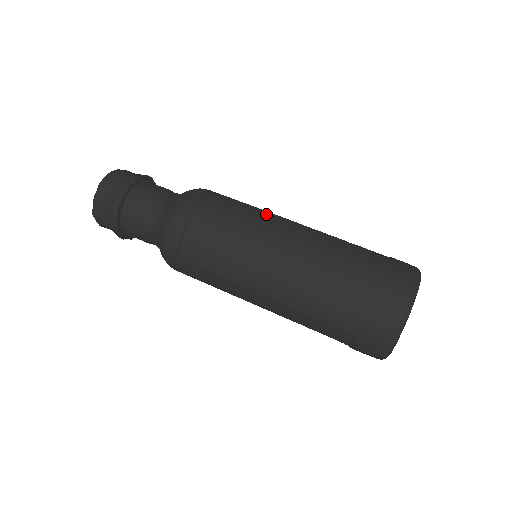
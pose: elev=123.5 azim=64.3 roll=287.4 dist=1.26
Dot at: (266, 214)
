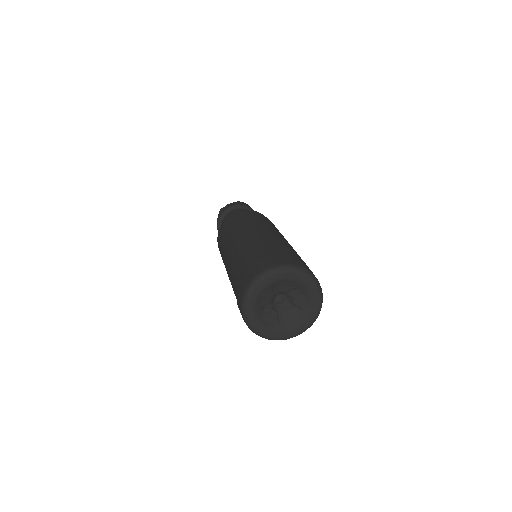
Dot at: occluded
